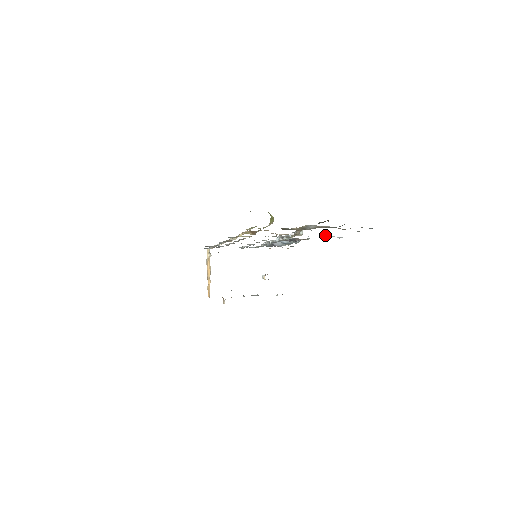
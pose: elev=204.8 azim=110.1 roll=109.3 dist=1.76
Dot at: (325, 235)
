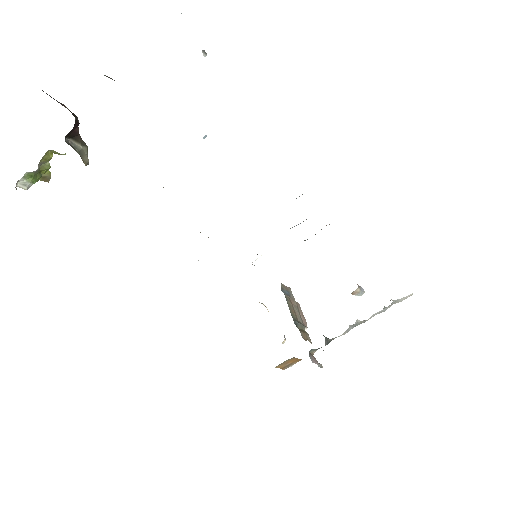
Dot at: occluded
